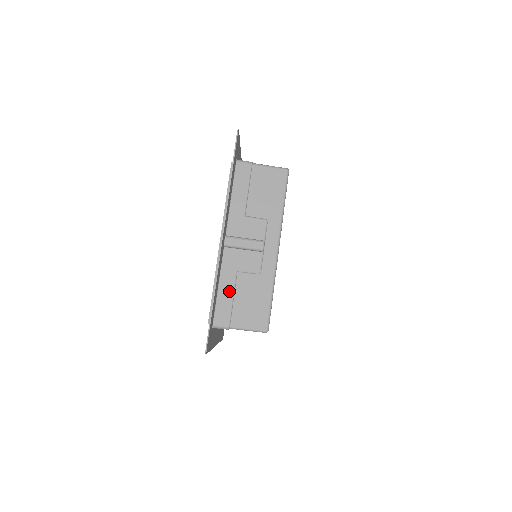
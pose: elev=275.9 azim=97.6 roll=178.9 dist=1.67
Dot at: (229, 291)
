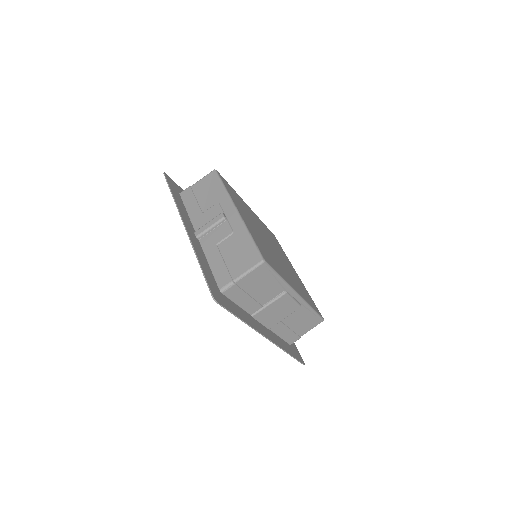
Dot at: (218, 260)
